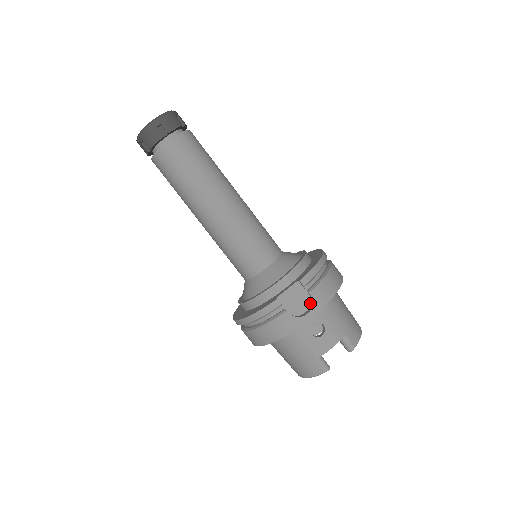
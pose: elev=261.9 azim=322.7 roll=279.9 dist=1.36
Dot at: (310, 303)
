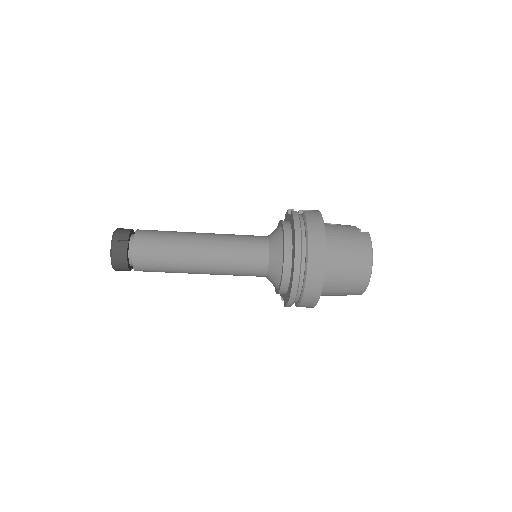
Dot at: occluded
